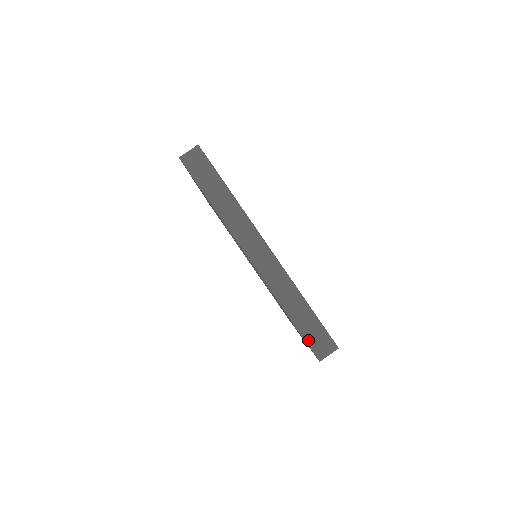
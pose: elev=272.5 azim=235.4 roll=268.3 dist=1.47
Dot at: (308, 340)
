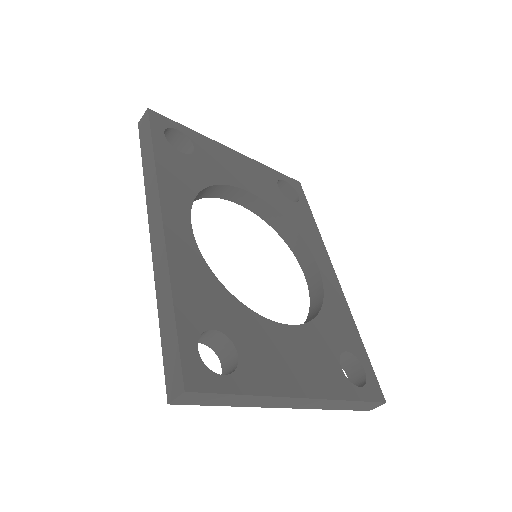
Dot at: (357, 410)
